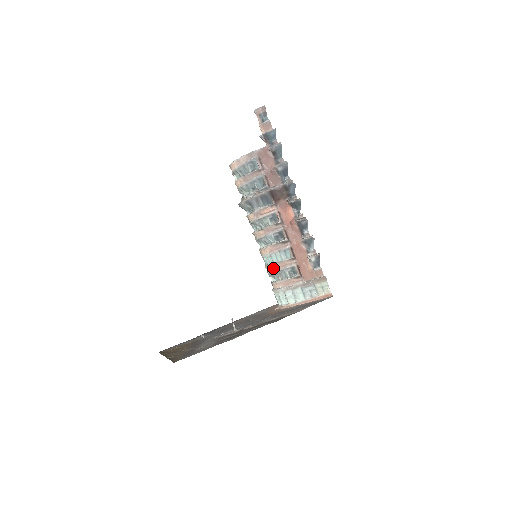
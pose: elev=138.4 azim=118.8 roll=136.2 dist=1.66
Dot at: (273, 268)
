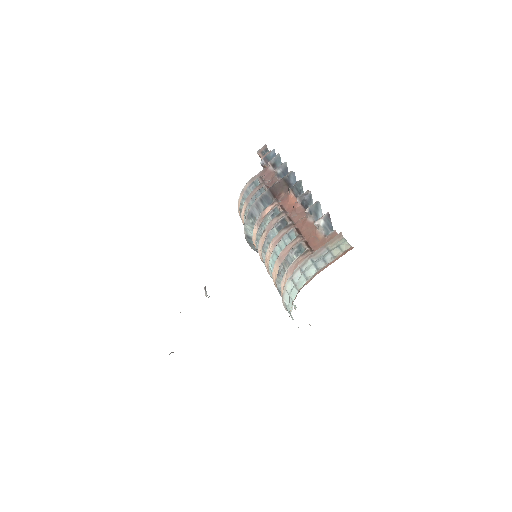
Dot at: (278, 264)
